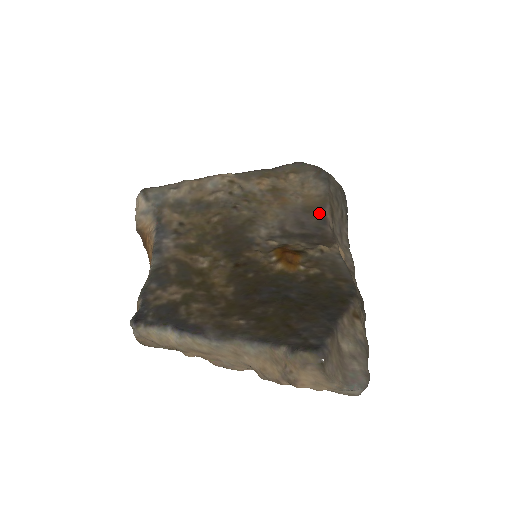
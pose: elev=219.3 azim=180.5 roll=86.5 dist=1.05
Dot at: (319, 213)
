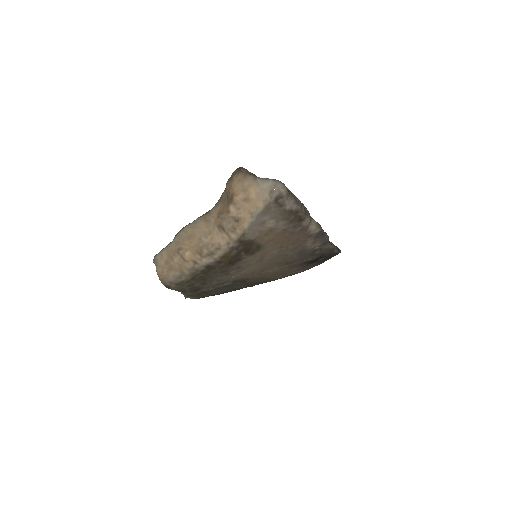
Dot at: occluded
